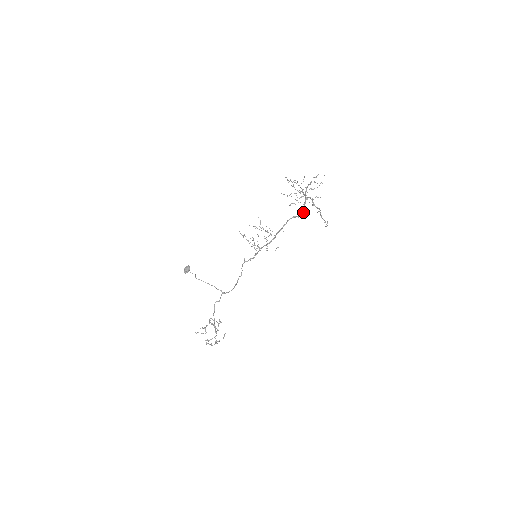
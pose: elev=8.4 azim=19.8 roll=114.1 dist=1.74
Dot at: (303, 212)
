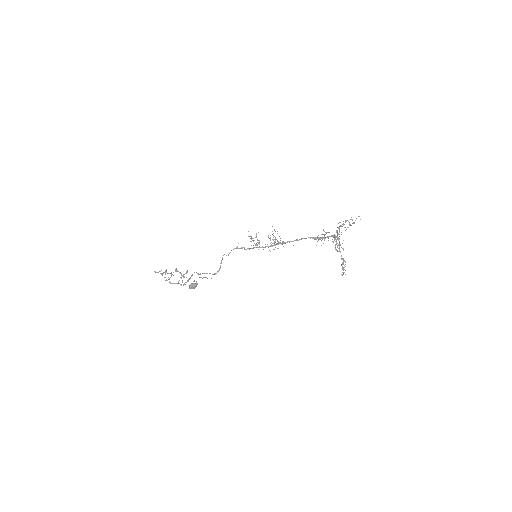
Dot at: occluded
